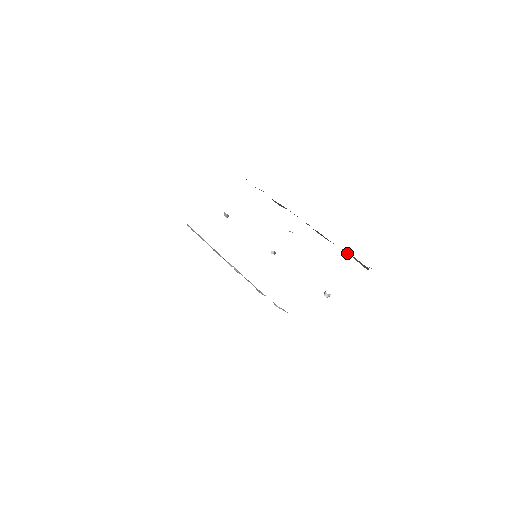
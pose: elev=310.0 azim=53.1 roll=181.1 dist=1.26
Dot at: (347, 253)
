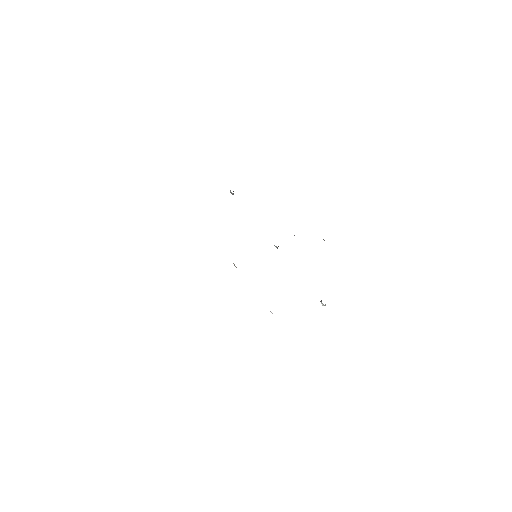
Dot at: occluded
